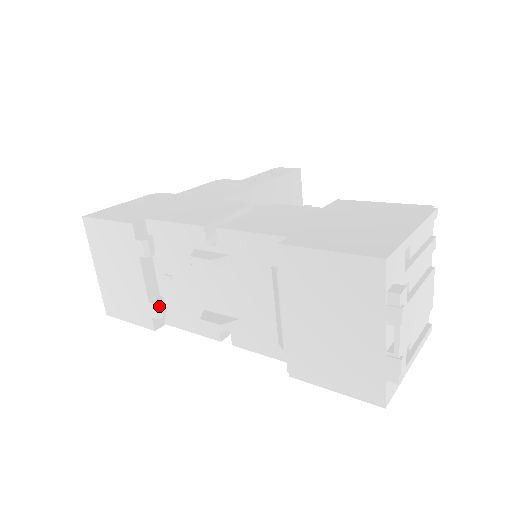
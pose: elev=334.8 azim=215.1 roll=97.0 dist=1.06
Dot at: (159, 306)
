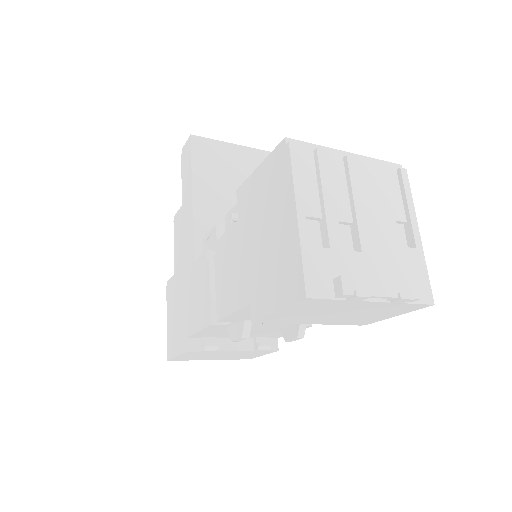
Dot at: (261, 347)
